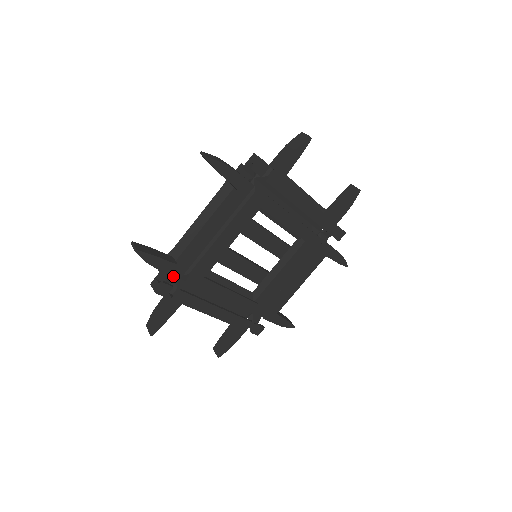
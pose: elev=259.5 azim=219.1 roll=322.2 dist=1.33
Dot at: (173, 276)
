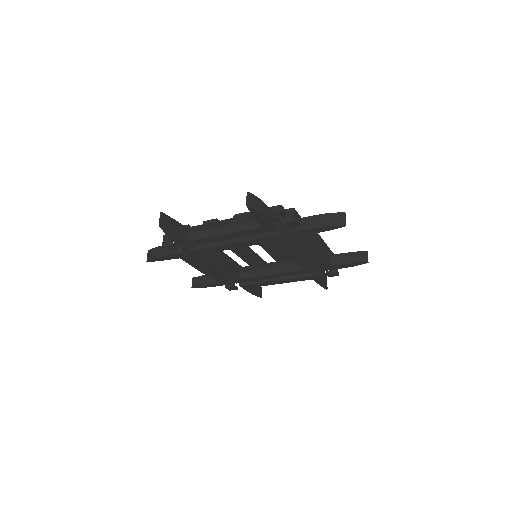
Dot at: occluded
